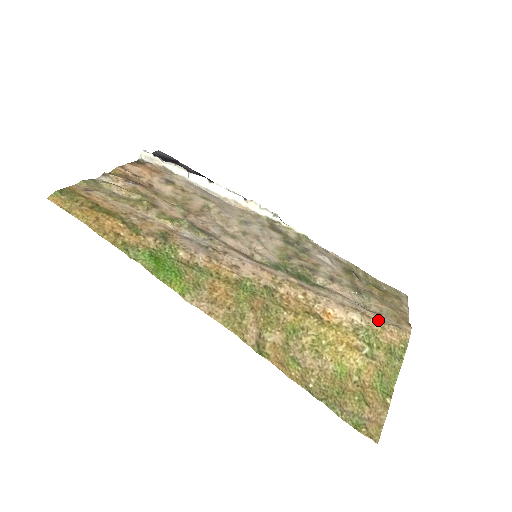
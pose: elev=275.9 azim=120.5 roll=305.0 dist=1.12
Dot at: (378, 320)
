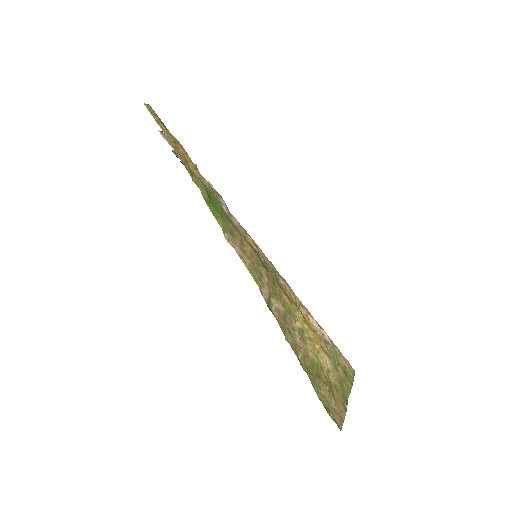
Dot at: (337, 347)
